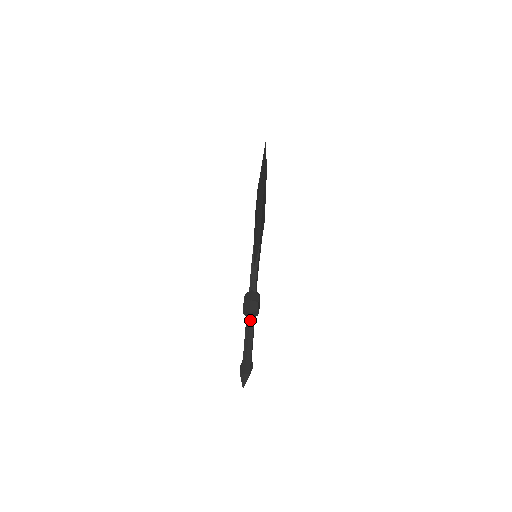
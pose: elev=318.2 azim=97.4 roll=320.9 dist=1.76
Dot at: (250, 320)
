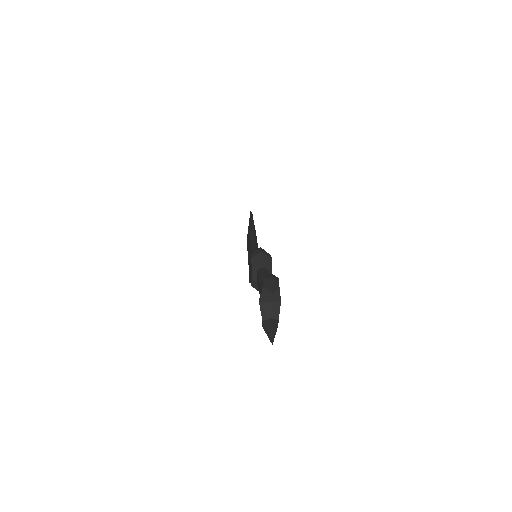
Dot at: (263, 268)
